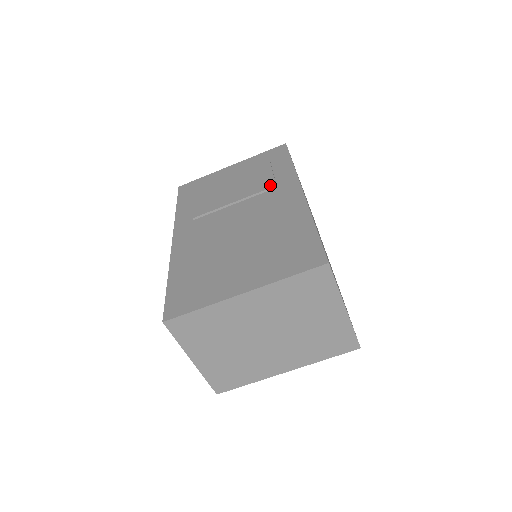
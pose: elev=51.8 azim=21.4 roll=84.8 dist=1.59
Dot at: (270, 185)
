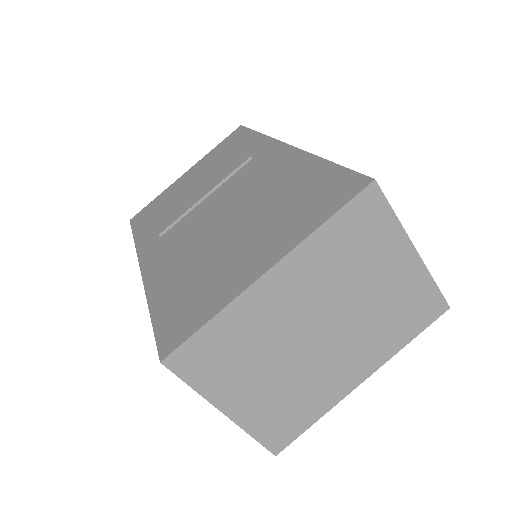
Dot at: (242, 160)
